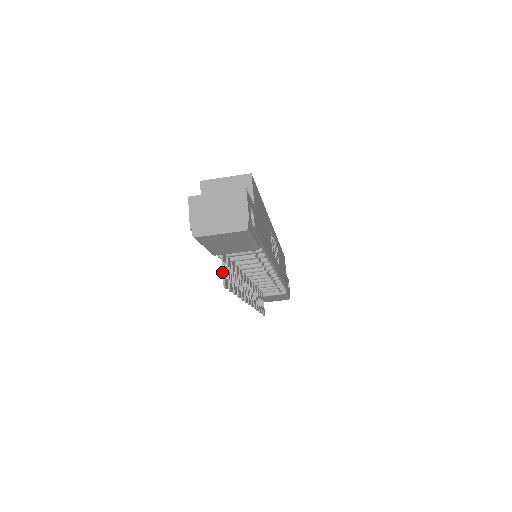
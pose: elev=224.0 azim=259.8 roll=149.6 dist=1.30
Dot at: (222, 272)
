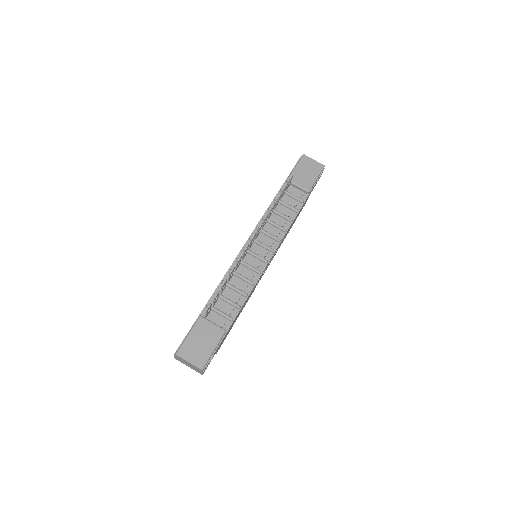
Dot at: occluded
